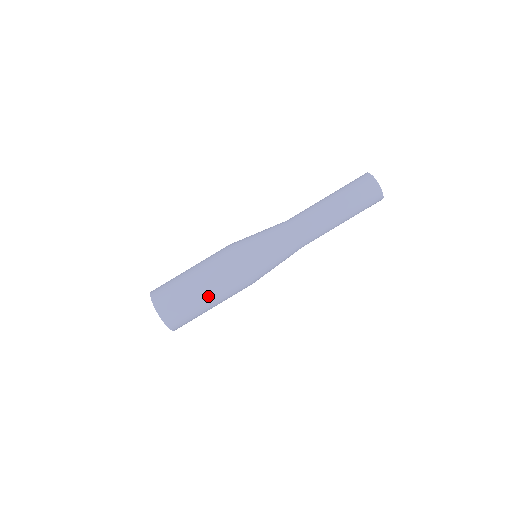
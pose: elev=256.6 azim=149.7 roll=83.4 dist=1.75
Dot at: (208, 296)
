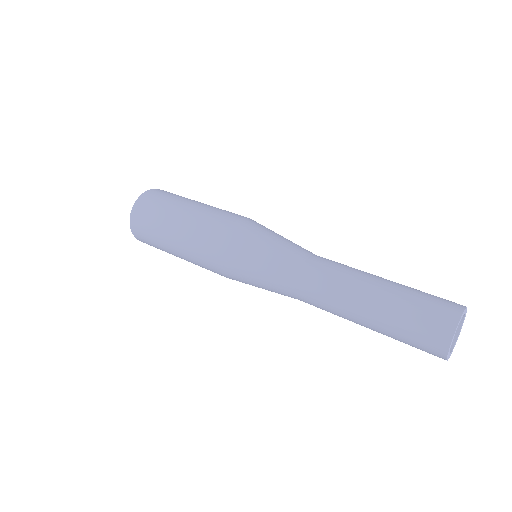
Dot at: (175, 242)
